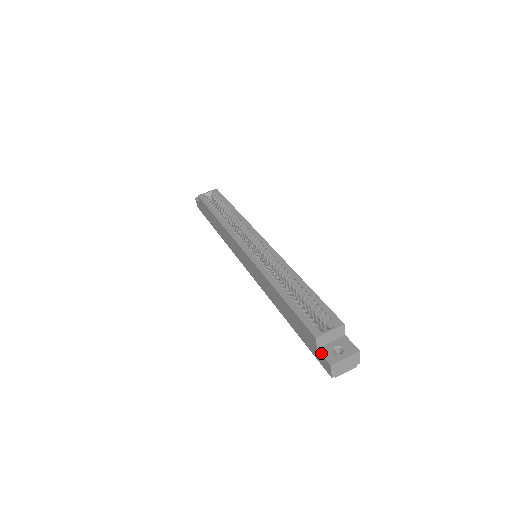
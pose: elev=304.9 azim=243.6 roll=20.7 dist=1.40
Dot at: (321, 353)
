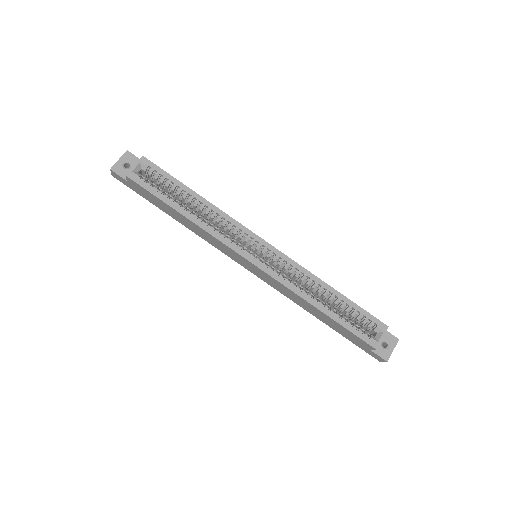
Dot at: (376, 353)
